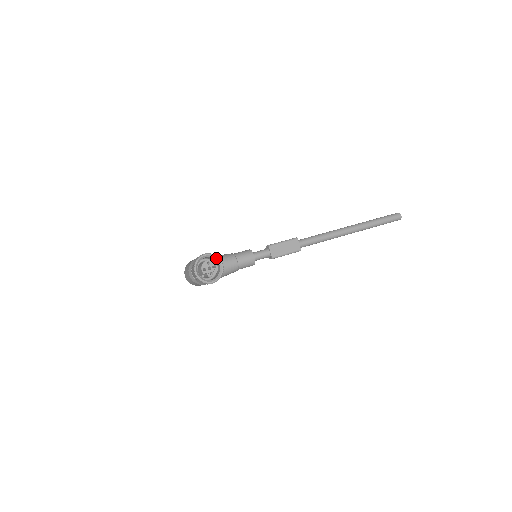
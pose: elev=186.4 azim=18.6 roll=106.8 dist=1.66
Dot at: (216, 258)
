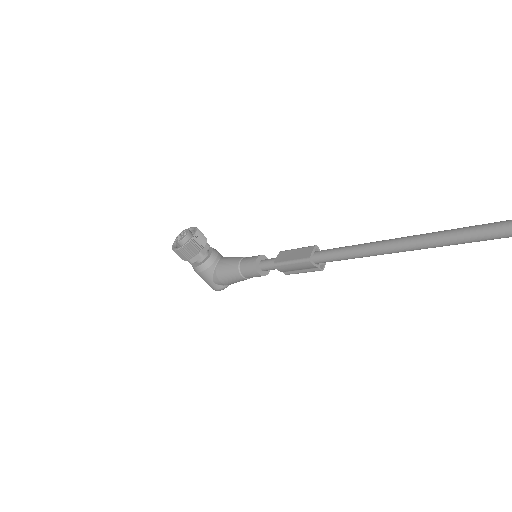
Dot at: (195, 230)
